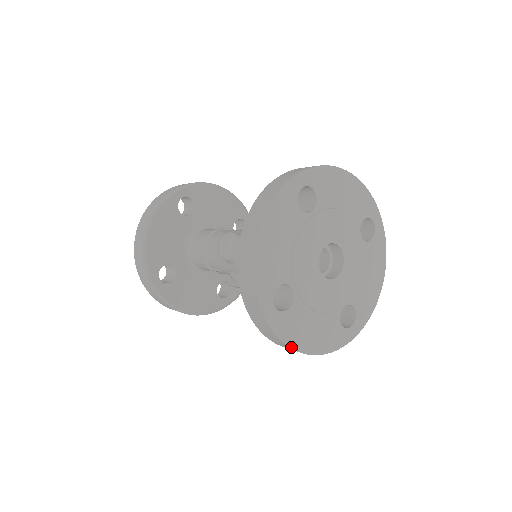
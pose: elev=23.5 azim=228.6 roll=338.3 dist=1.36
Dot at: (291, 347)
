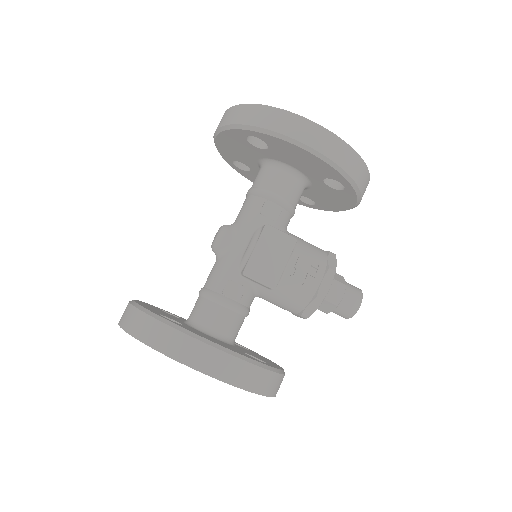
Dot at: (300, 116)
